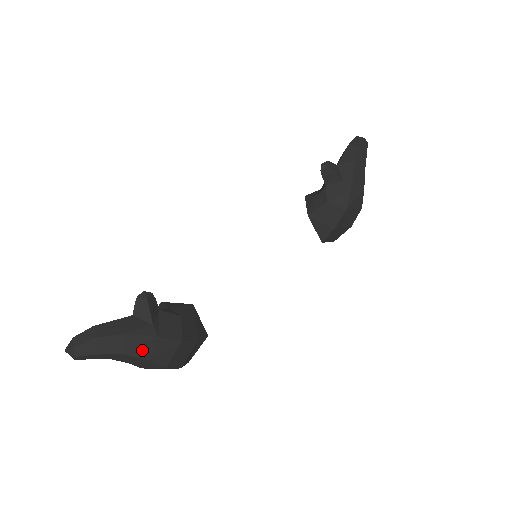
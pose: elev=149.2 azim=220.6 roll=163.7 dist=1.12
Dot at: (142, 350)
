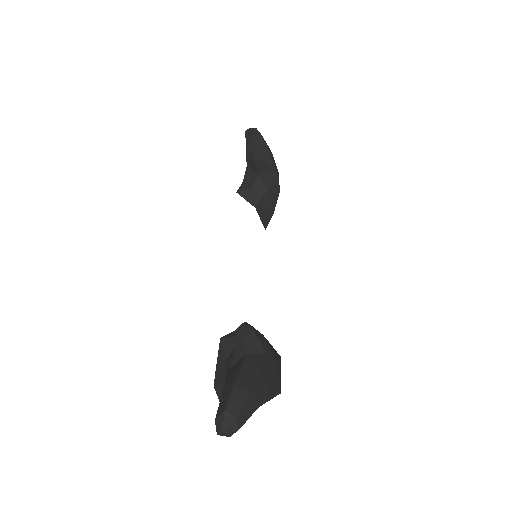
Dot at: (274, 383)
